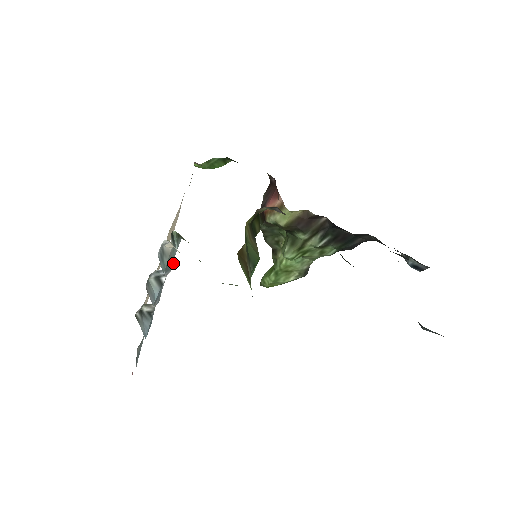
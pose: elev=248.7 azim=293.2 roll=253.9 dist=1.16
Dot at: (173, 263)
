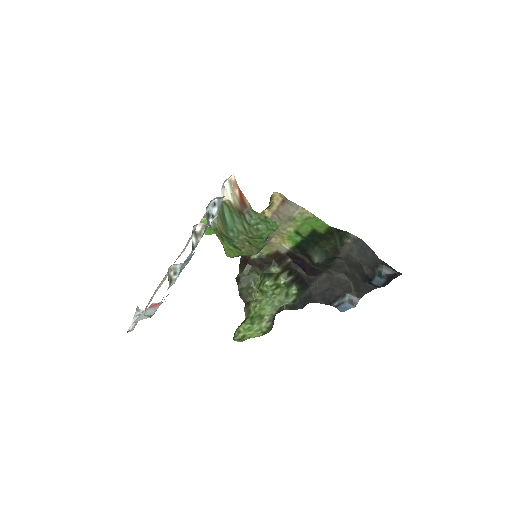
Dot at: (217, 215)
